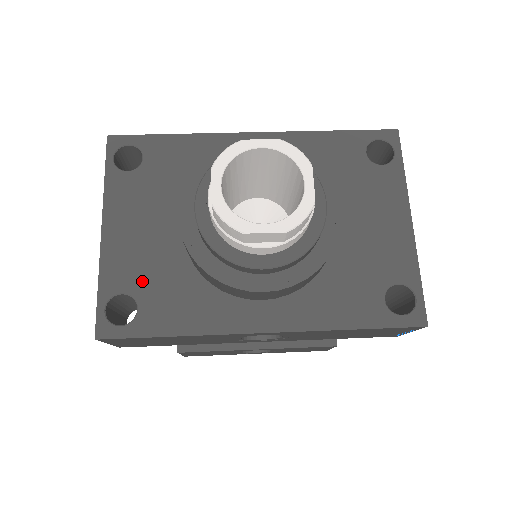
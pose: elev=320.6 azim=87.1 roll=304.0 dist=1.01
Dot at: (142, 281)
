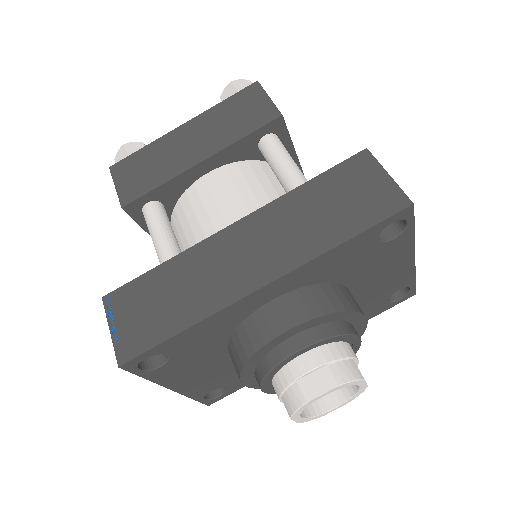
Dot at: (220, 383)
